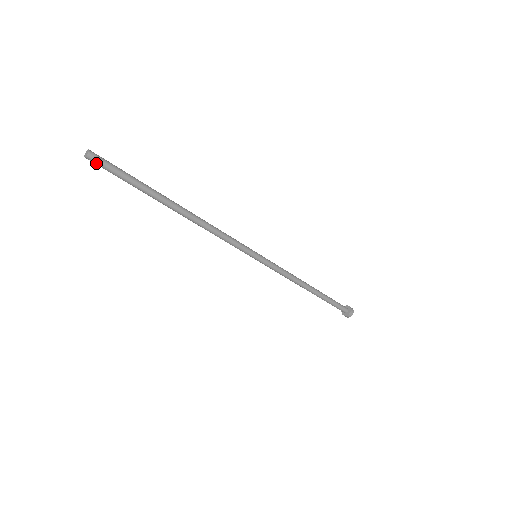
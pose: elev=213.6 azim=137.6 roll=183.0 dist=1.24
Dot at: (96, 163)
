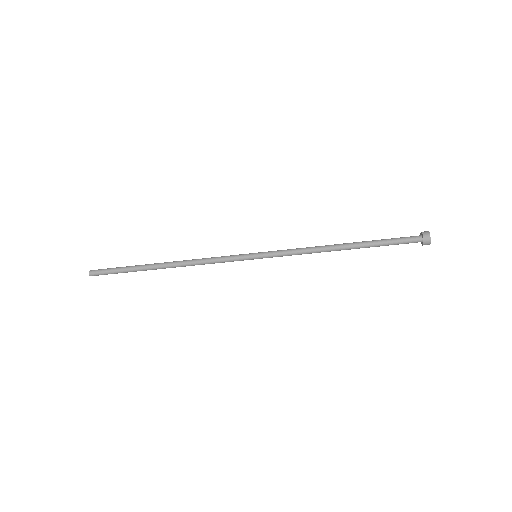
Dot at: (97, 275)
